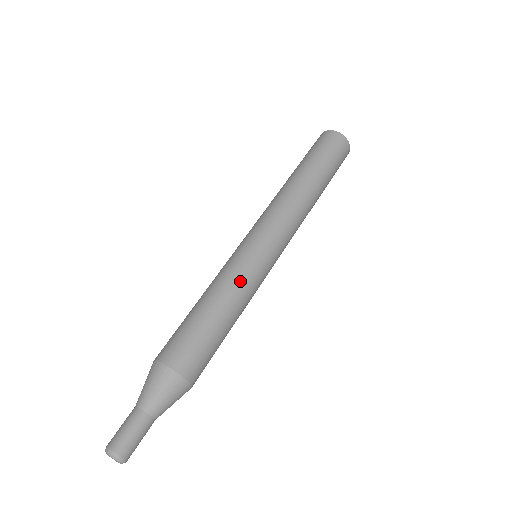
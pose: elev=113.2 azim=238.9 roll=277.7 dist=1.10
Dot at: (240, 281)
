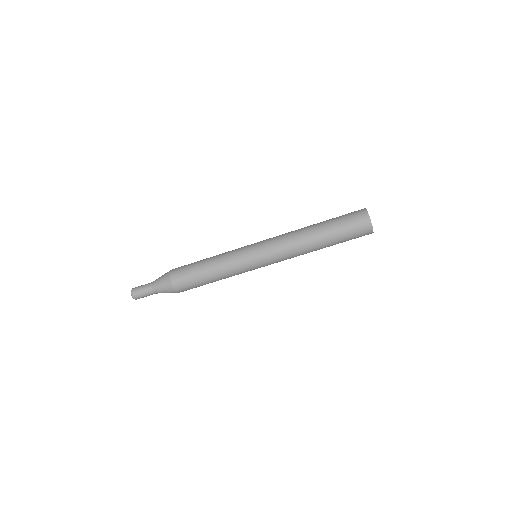
Dot at: (231, 269)
